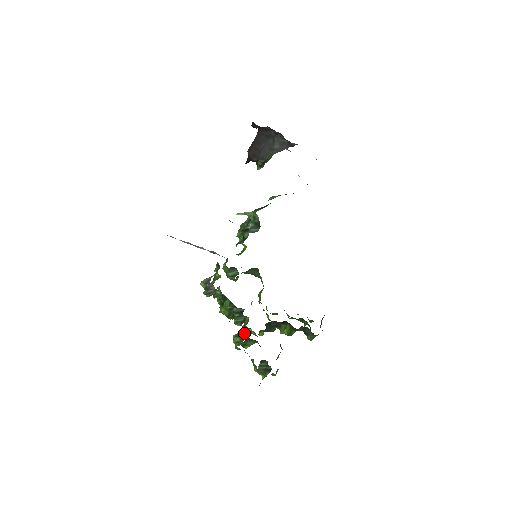
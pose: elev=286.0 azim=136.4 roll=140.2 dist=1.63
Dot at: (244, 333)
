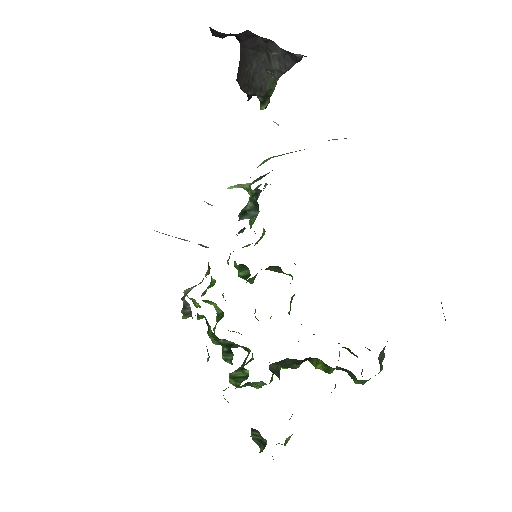
Dot at: (239, 375)
